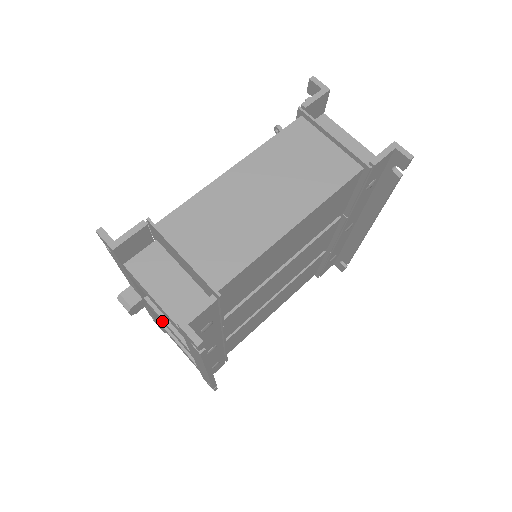
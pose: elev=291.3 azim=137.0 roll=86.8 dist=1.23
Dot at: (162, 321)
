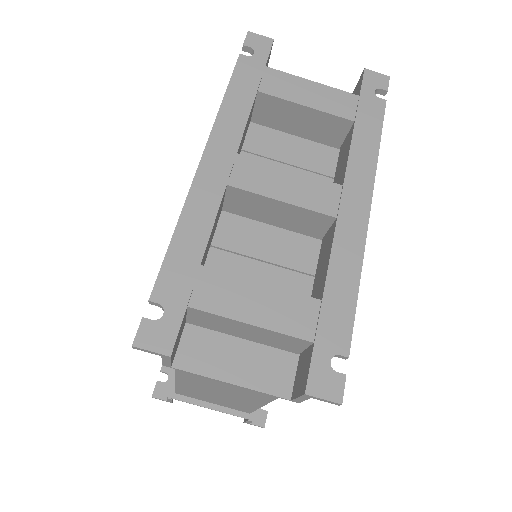
Dot at: occluded
